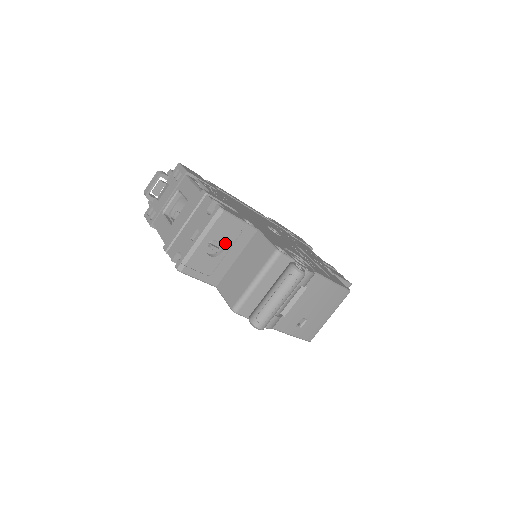
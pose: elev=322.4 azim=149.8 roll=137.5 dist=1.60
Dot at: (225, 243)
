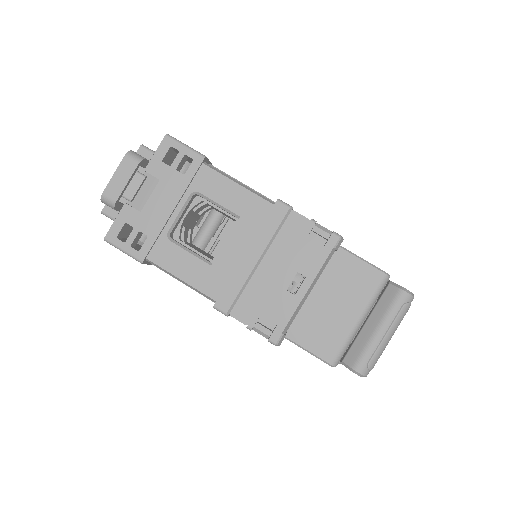
Dot at: occluded
